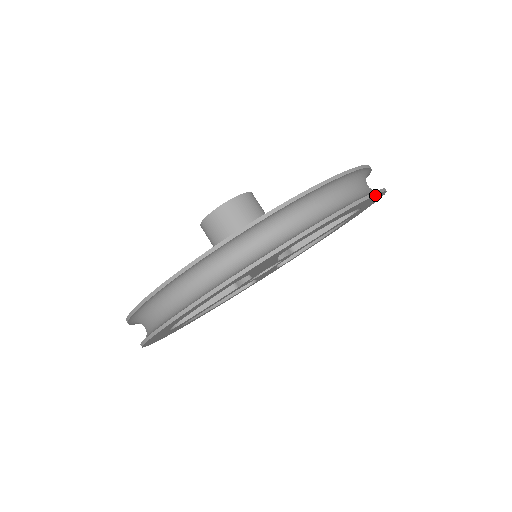
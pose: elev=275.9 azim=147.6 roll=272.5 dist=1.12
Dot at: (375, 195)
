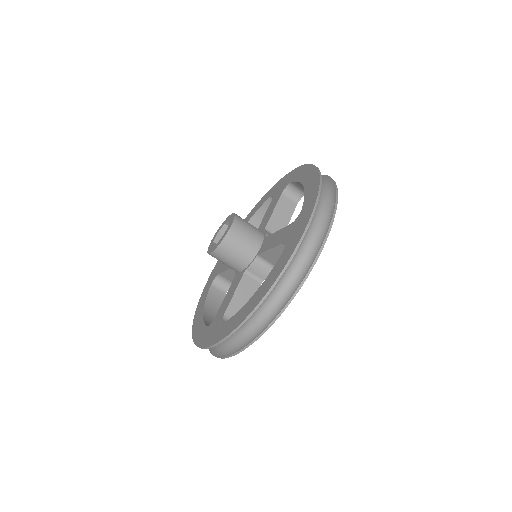
Dot at: (285, 307)
